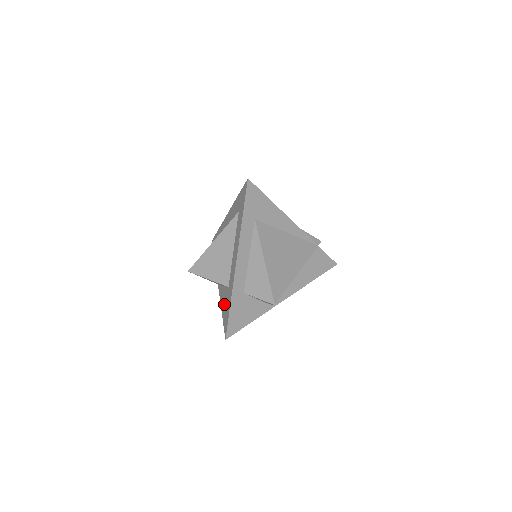
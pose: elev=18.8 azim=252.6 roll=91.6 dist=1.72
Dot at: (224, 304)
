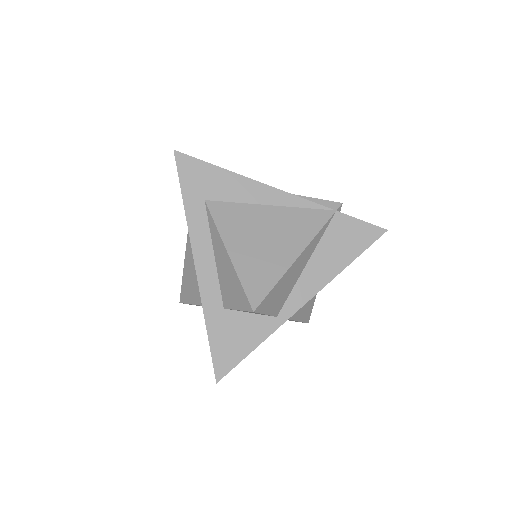
Dot at: occluded
